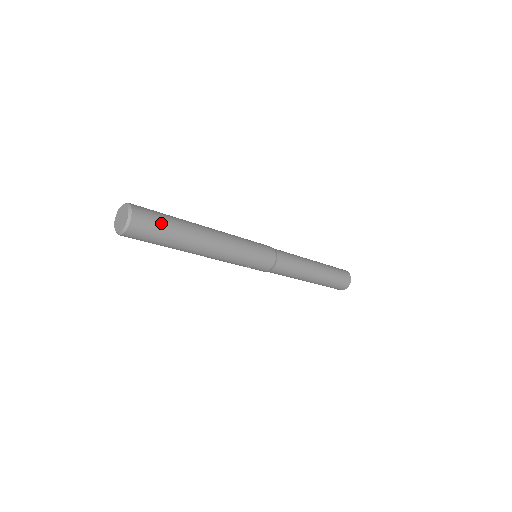
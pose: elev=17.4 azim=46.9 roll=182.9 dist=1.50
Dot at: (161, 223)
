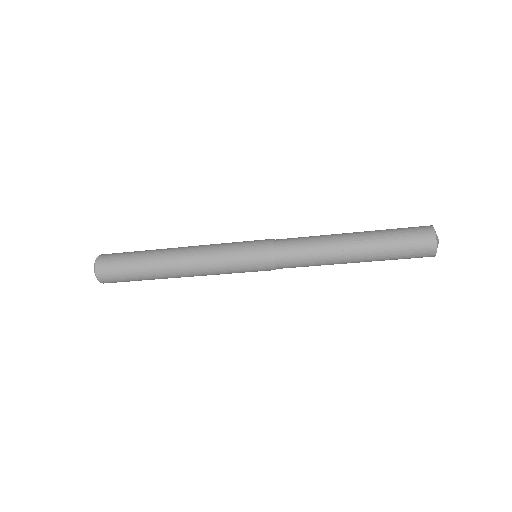
Dot at: (122, 268)
